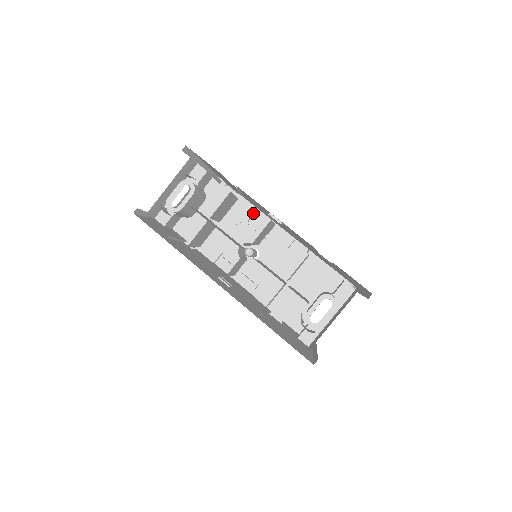
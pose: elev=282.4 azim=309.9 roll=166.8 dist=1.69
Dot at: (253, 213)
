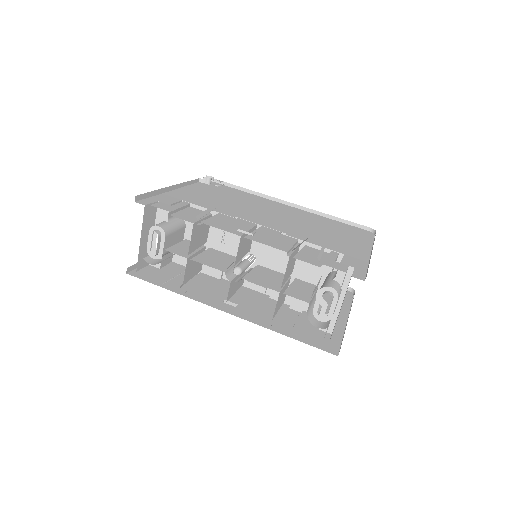
Dot at: occluded
